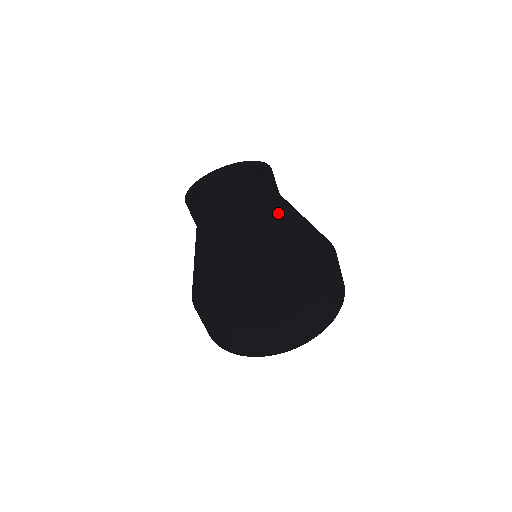
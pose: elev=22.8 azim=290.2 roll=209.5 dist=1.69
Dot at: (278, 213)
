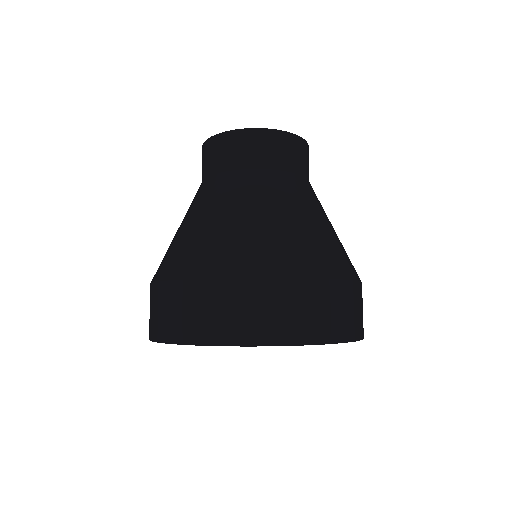
Dot at: (309, 183)
